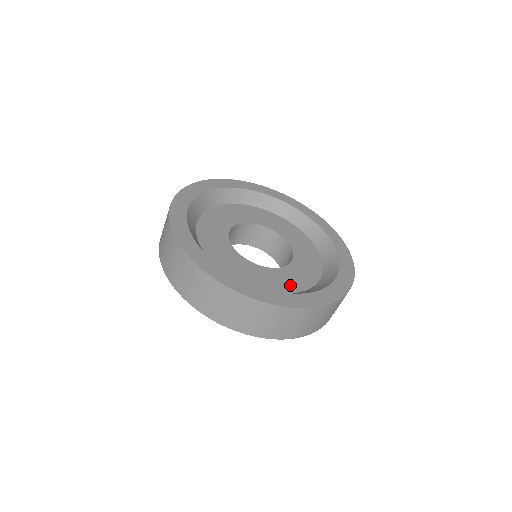
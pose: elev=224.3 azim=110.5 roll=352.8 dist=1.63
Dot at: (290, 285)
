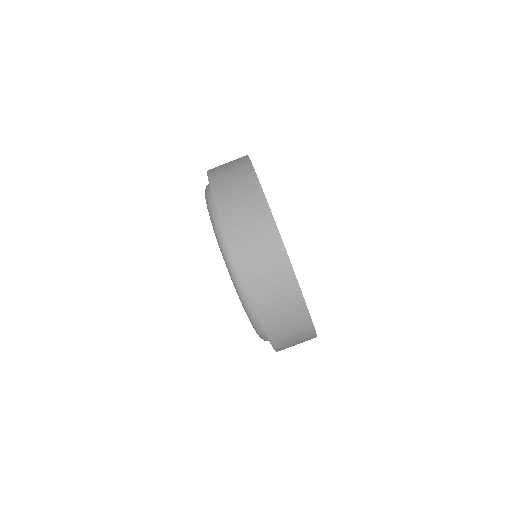
Dot at: occluded
